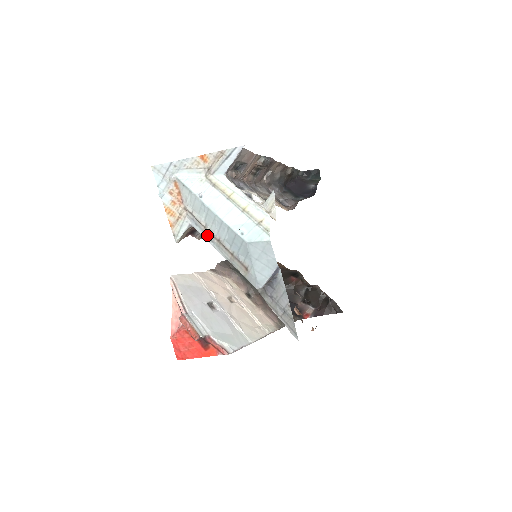
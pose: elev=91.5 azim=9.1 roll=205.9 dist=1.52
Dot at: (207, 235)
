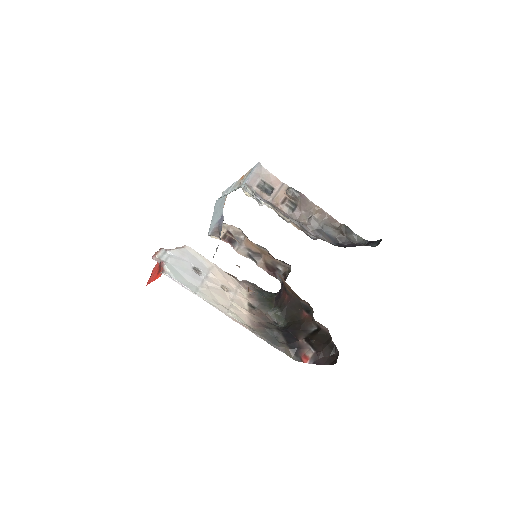
Dot at: occluded
